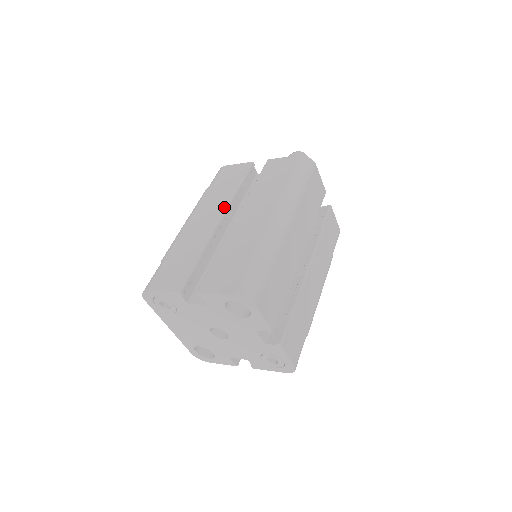
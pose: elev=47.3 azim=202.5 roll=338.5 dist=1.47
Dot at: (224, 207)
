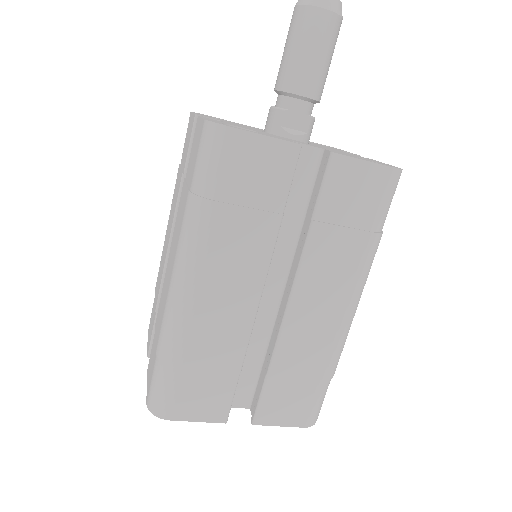
Dot at: (171, 223)
